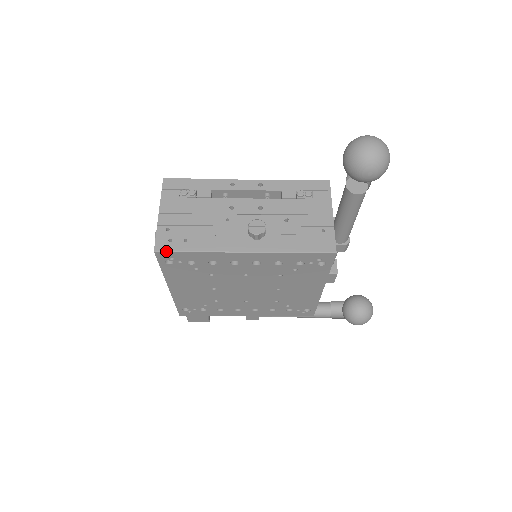
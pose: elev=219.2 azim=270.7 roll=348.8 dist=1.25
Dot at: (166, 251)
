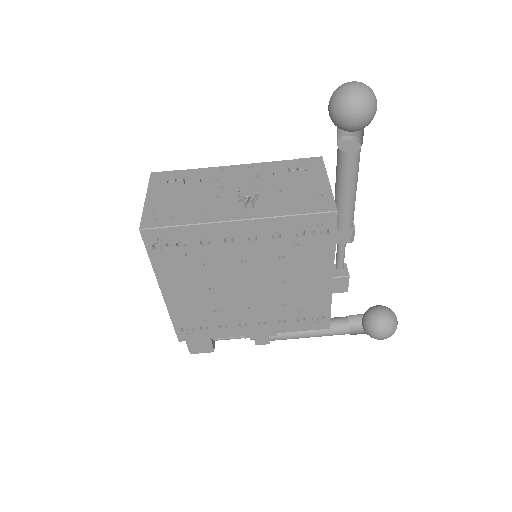
Dot at: (152, 228)
